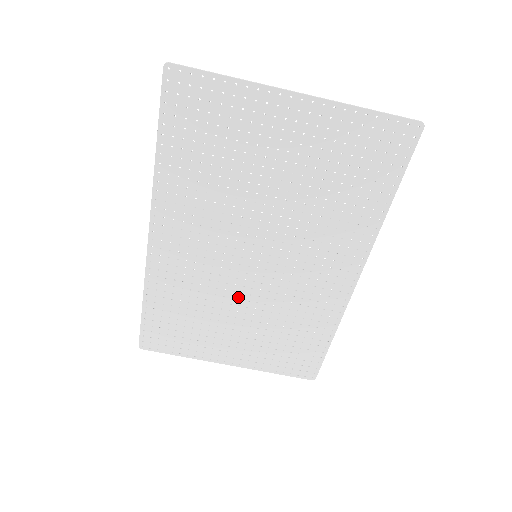
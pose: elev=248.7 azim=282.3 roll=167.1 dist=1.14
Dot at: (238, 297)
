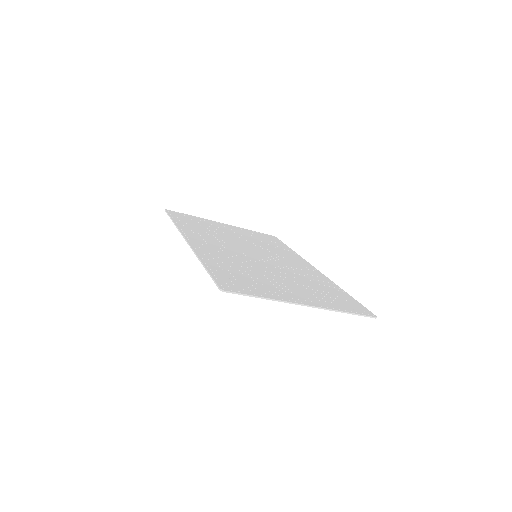
Dot at: occluded
